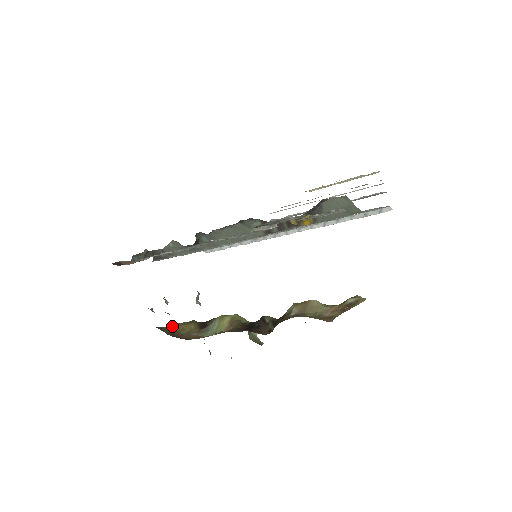
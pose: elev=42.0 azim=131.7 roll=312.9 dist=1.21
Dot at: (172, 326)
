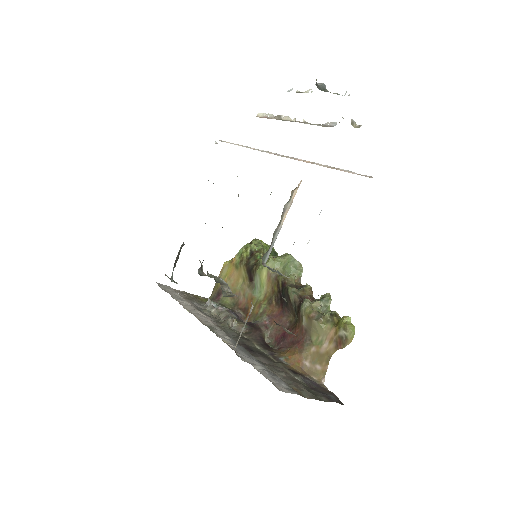
Dot at: (230, 271)
